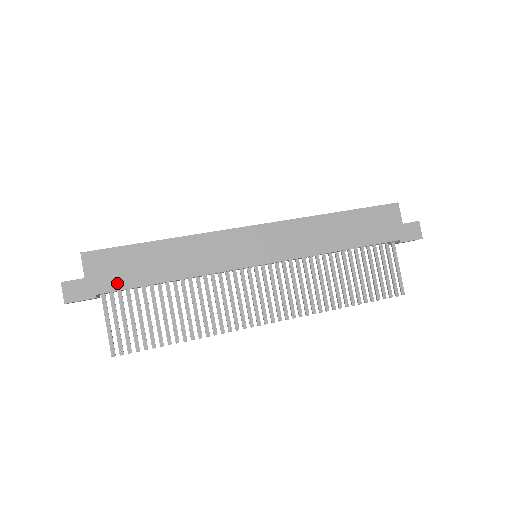
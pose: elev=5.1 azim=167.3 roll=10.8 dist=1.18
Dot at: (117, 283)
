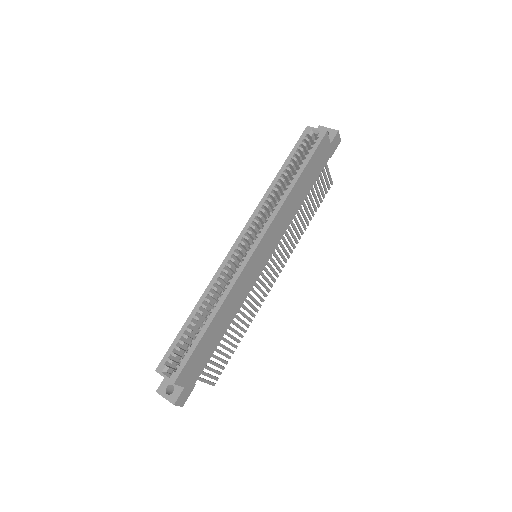
Dot at: (202, 367)
